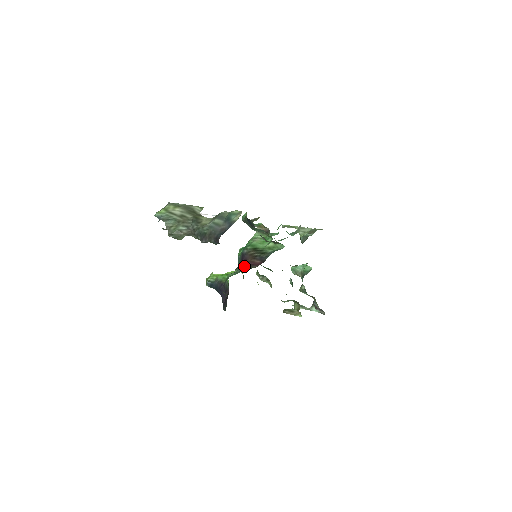
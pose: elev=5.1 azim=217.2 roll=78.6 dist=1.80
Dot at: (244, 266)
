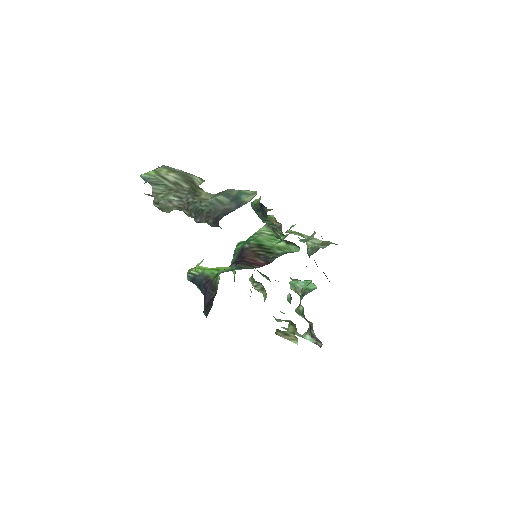
Dot at: (242, 263)
